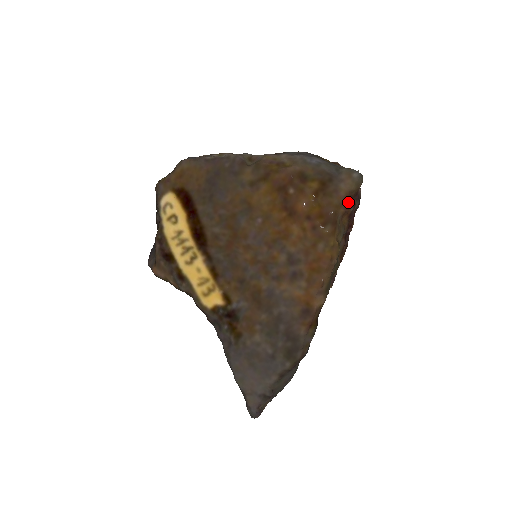
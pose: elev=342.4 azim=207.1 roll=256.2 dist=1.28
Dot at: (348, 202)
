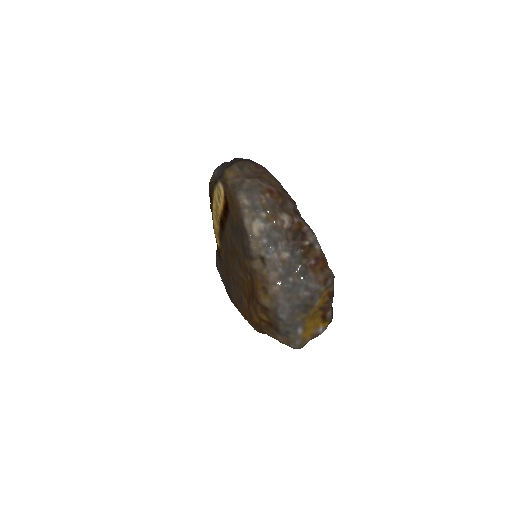
Dot at: occluded
